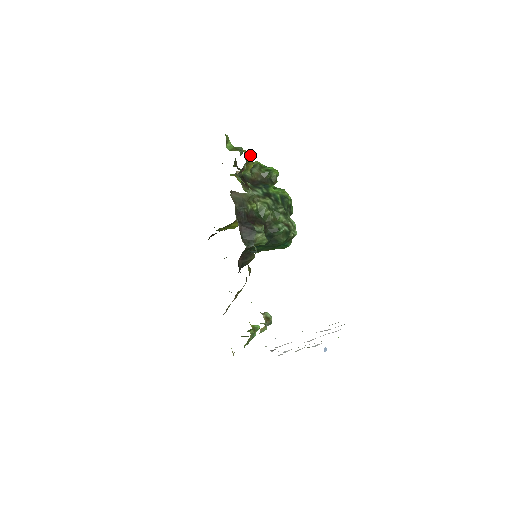
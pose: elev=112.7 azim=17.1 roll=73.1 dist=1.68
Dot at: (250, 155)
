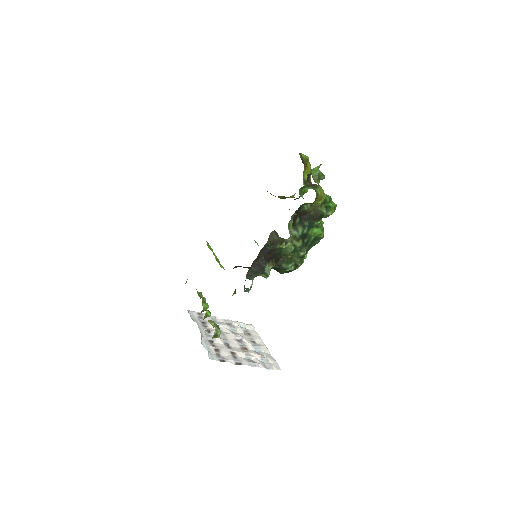
Dot at: (322, 200)
